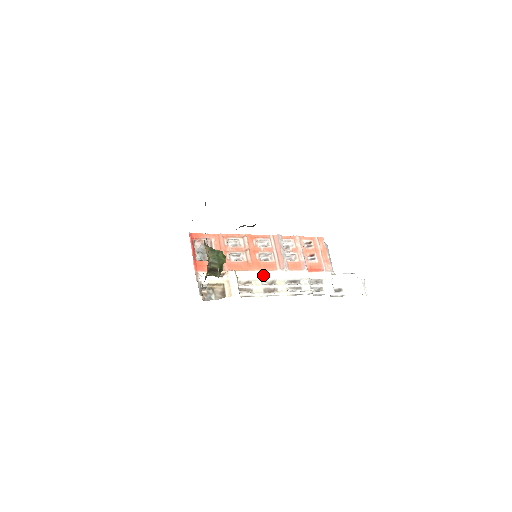
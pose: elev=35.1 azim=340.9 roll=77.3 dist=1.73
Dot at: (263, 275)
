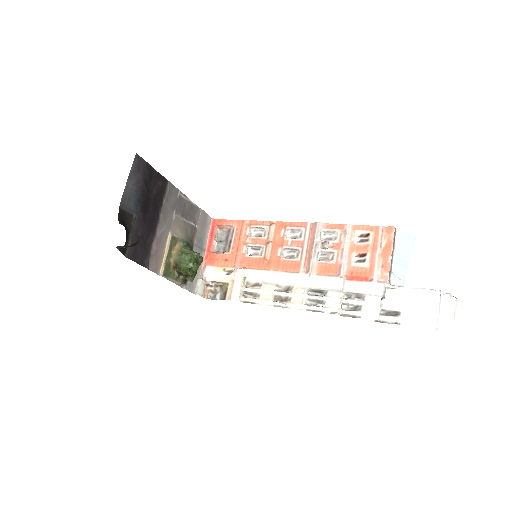
Dot at: (278, 278)
